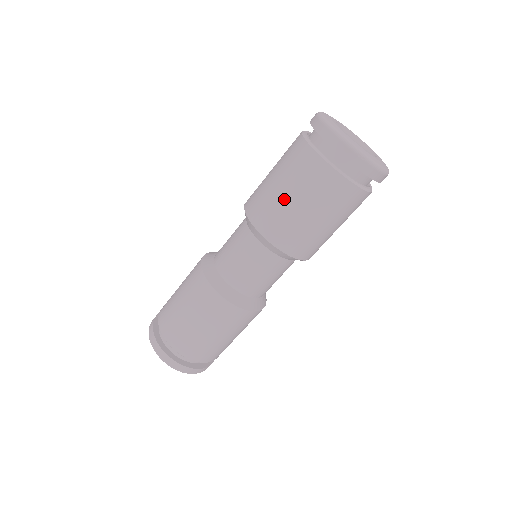
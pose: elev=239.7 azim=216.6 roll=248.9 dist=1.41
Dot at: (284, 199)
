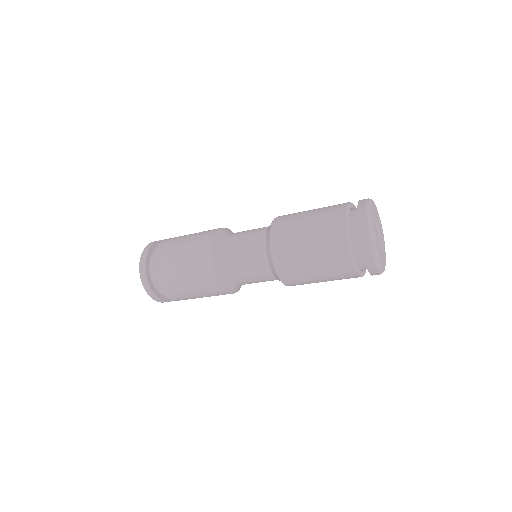
Dot at: (314, 277)
